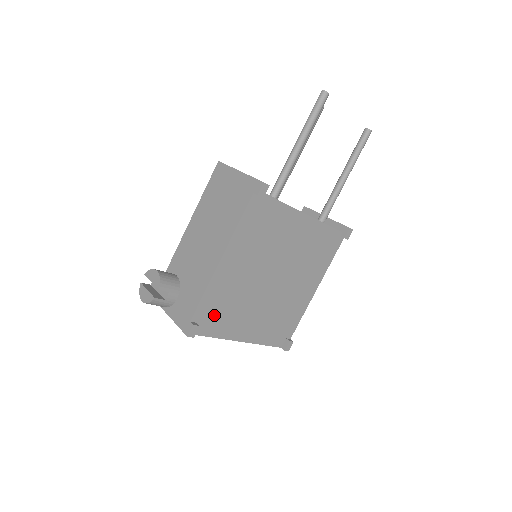
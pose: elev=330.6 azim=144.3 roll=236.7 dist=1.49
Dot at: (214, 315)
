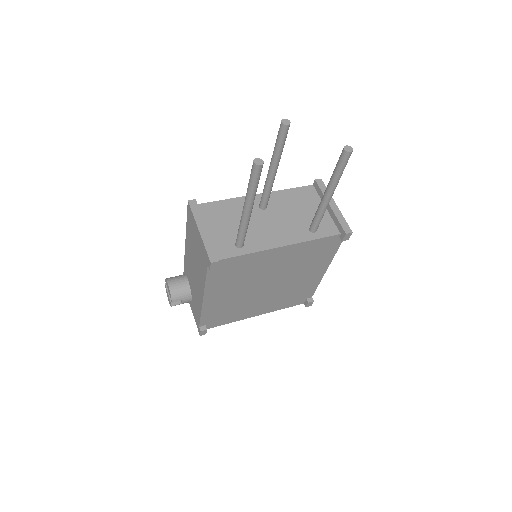
Dot at: (219, 317)
